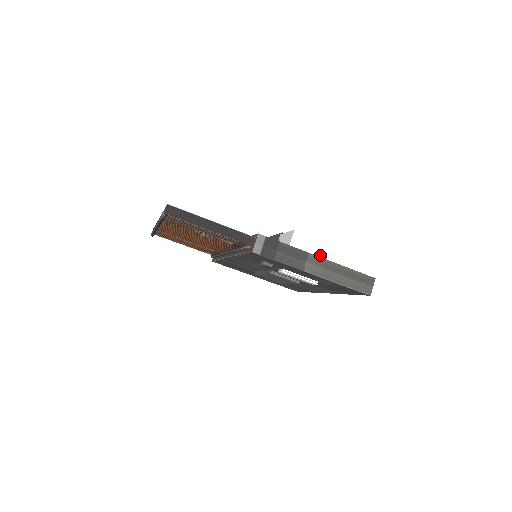
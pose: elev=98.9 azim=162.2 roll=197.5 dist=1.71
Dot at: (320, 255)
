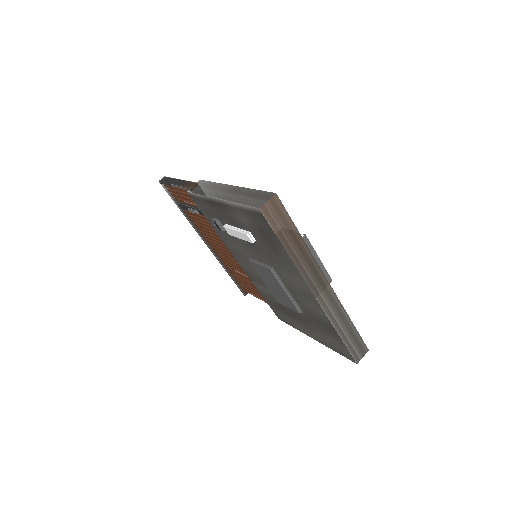
Dot at: occluded
